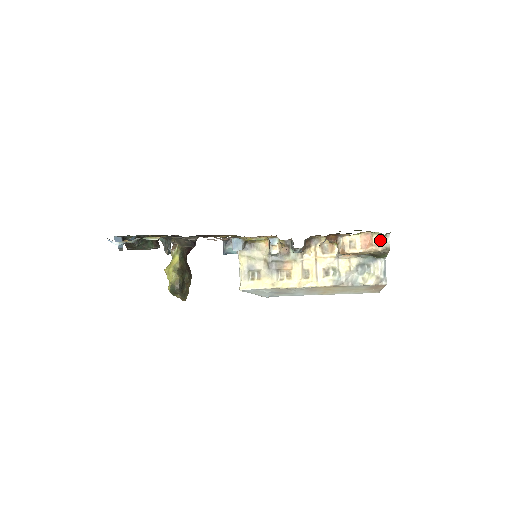
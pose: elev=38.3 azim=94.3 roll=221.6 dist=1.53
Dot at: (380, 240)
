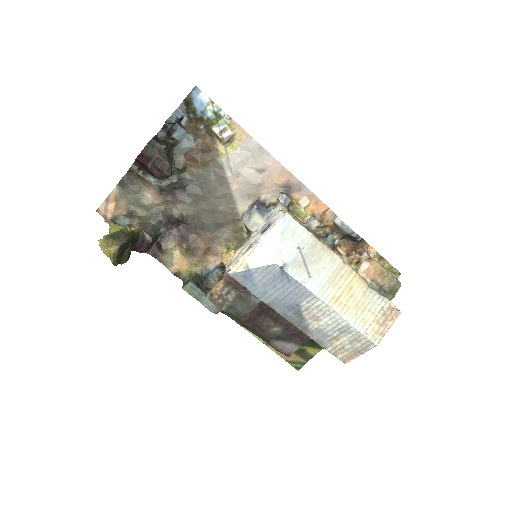
Dot at: (393, 276)
